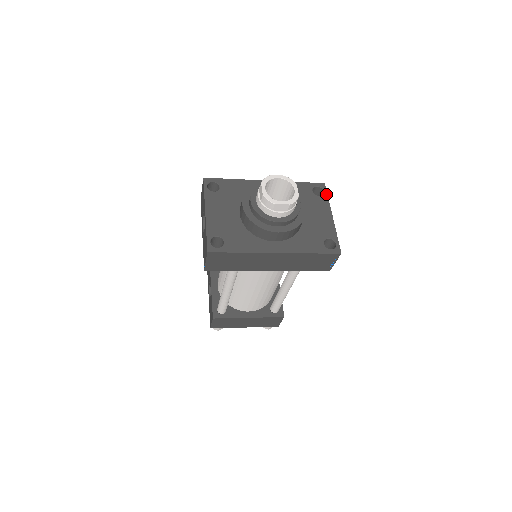
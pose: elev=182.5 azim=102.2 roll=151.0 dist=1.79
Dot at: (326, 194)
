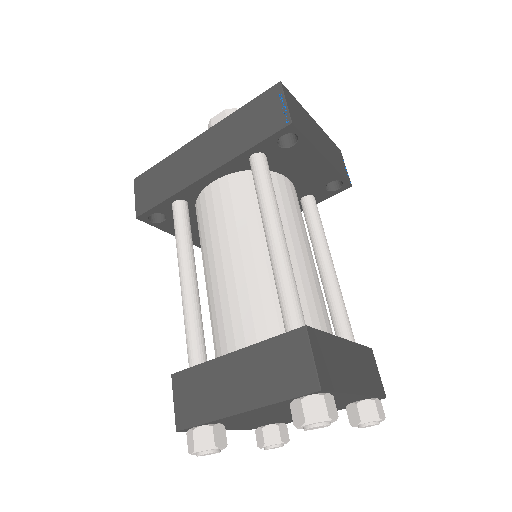
Dot at: occluded
